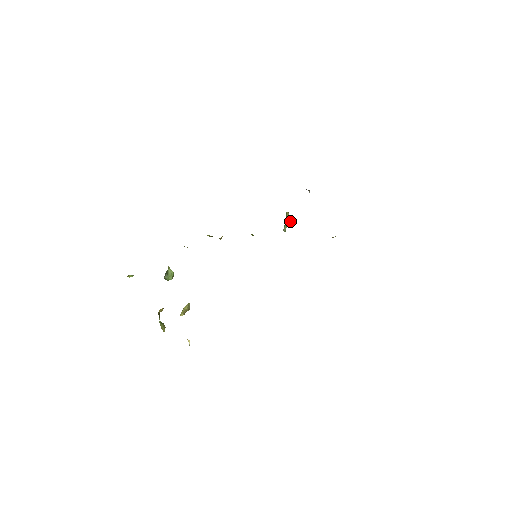
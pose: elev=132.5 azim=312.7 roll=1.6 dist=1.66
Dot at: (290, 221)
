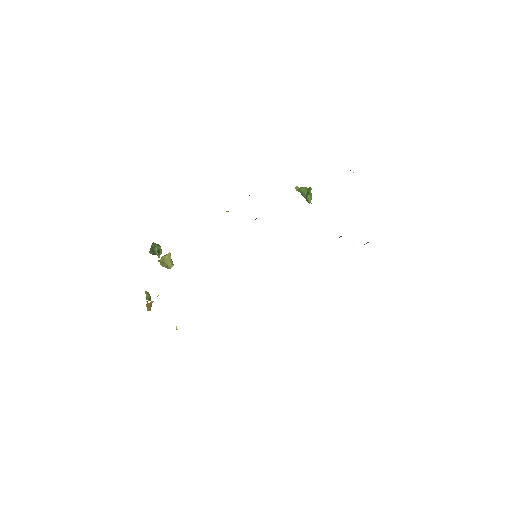
Dot at: occluded
